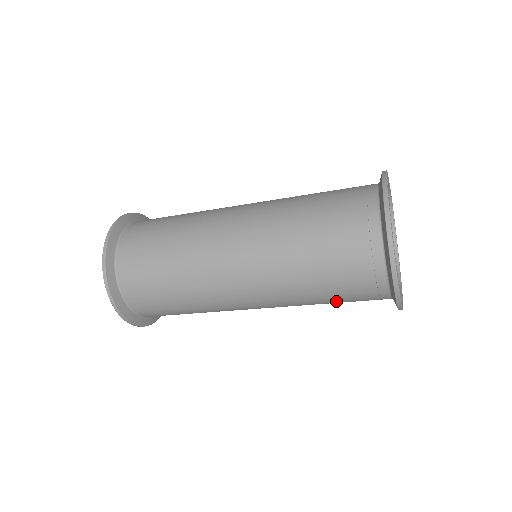
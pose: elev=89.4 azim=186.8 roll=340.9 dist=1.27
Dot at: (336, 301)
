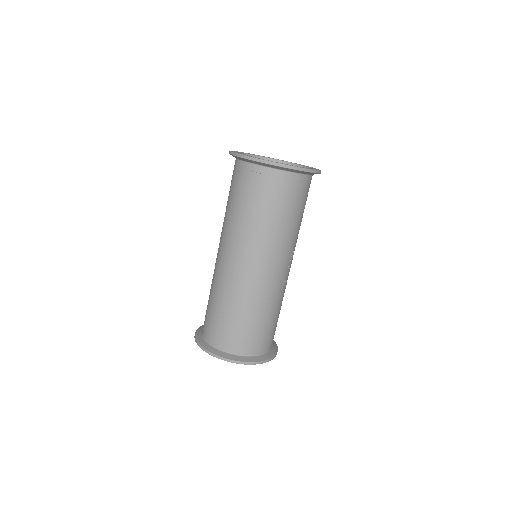
Dot at: (296, 212)
